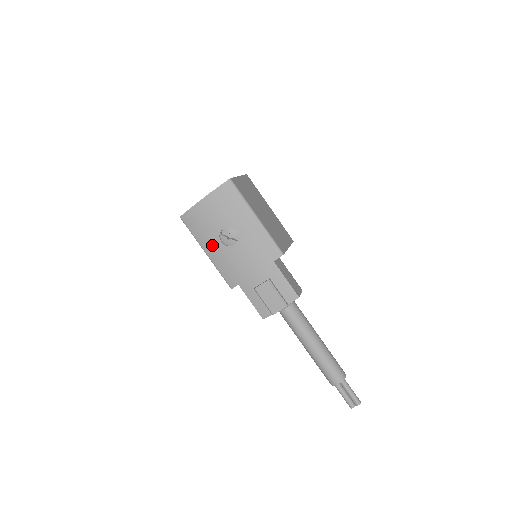
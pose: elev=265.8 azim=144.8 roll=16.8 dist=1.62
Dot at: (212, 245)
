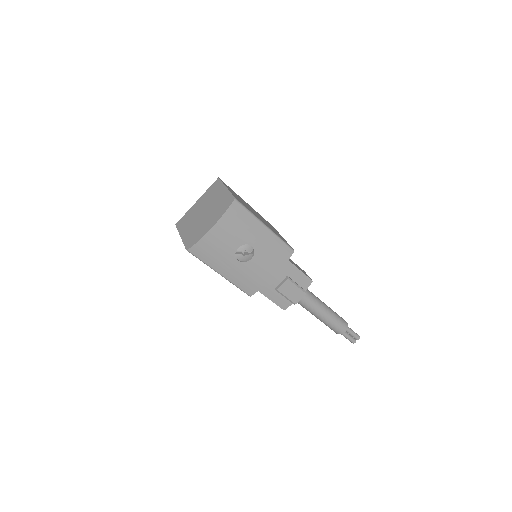
Dot at: (228, 266)
